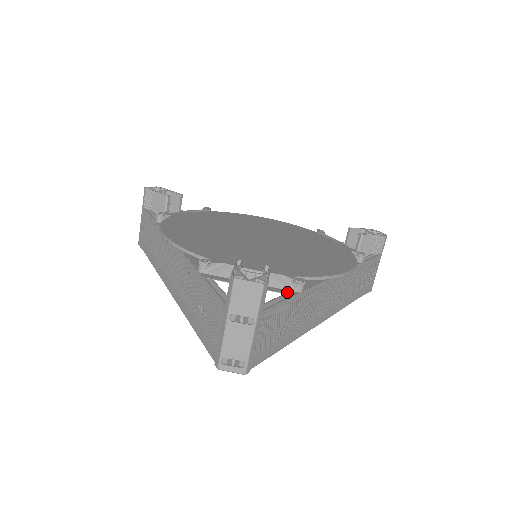
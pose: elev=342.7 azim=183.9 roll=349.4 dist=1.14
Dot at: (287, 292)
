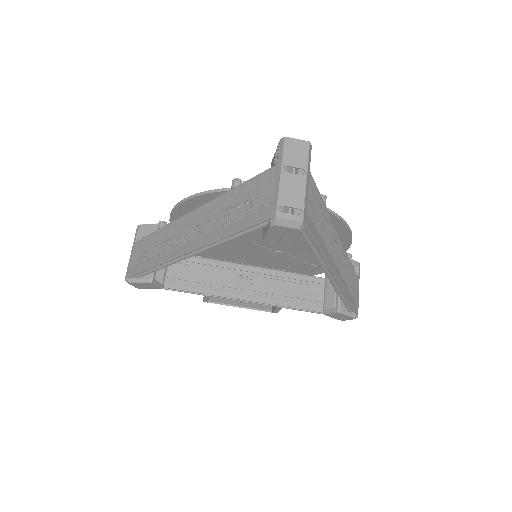
Dot at: occluded
